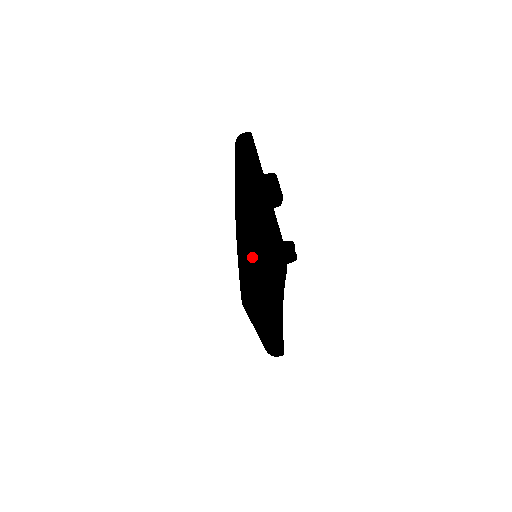
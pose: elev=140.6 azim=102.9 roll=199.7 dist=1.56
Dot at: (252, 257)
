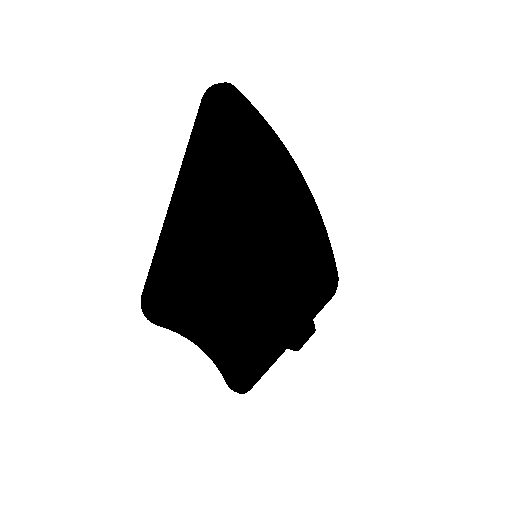
Dot at: occluded
